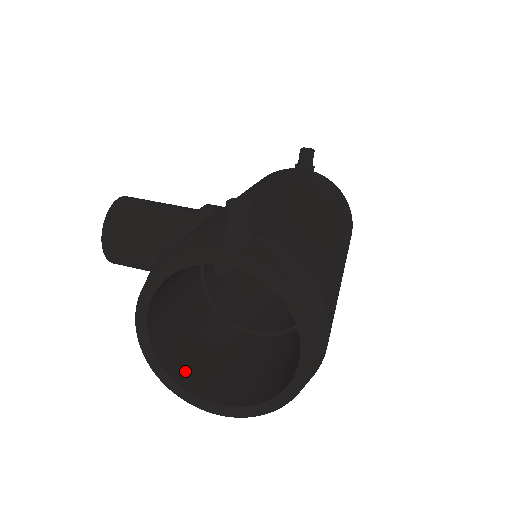
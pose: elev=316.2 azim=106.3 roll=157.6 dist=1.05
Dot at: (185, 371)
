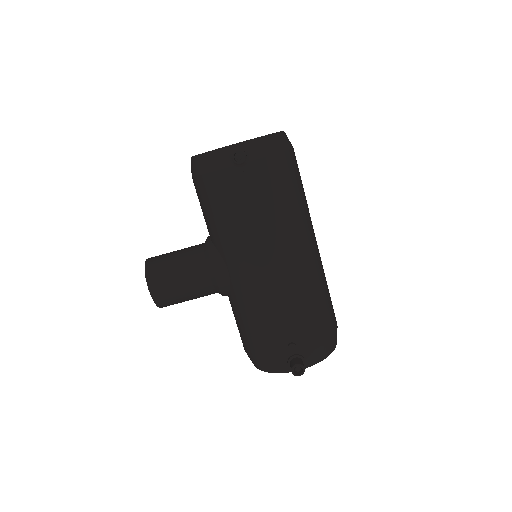
Dot at: occluded
